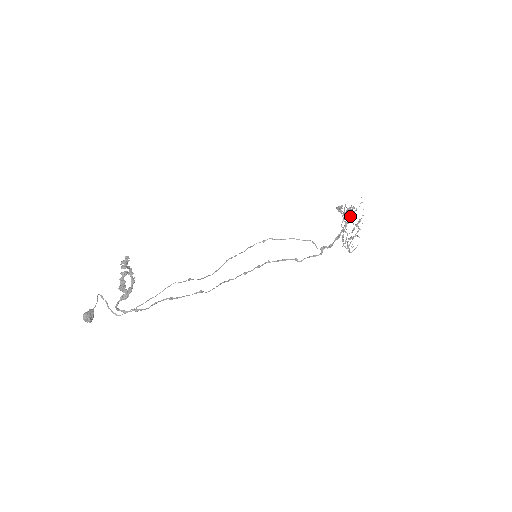
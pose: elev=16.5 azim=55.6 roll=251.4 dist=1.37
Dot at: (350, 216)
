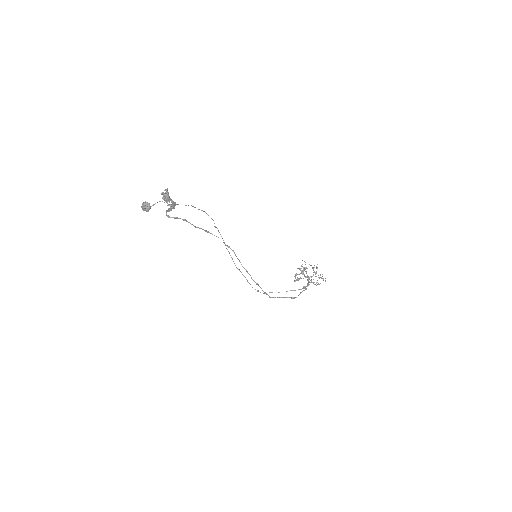
Dot at: (305, 268)
